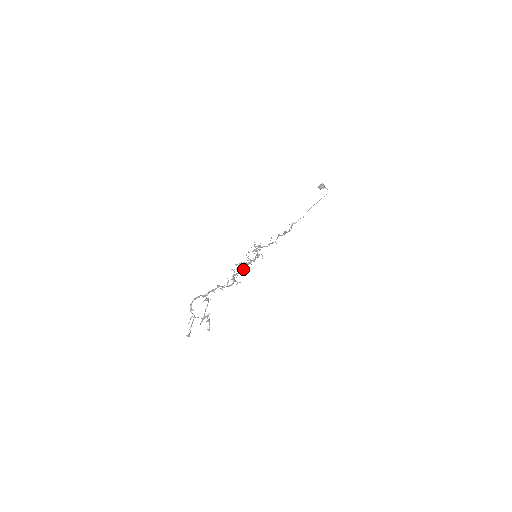
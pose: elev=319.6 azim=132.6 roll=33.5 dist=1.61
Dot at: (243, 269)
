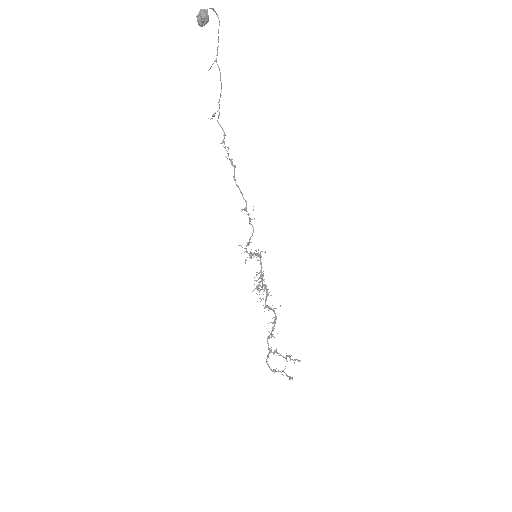
Dot at: (267, 291)
